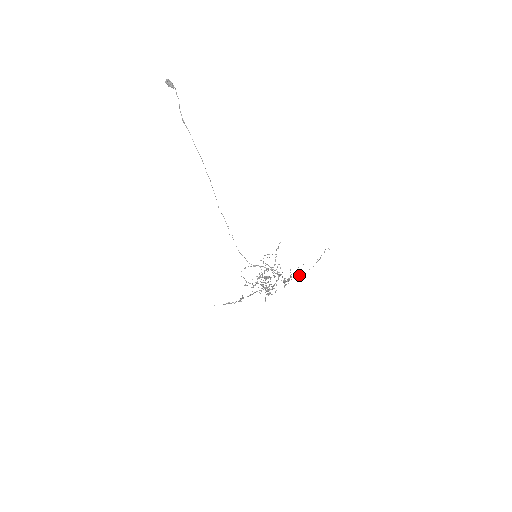
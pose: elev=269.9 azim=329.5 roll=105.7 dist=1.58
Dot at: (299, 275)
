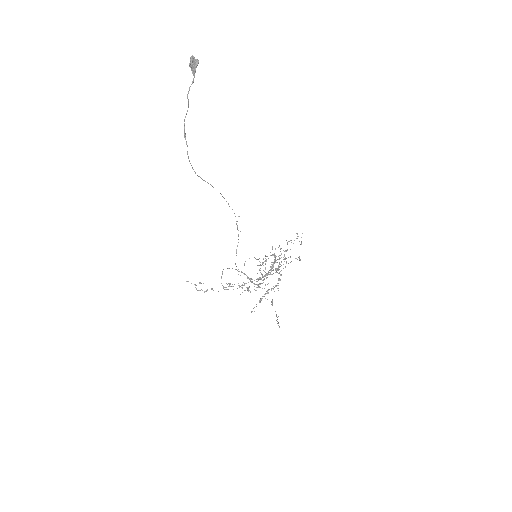
Dot at: (271, 304)
